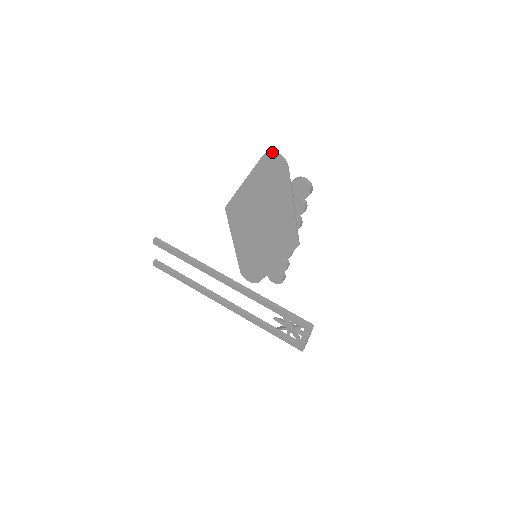
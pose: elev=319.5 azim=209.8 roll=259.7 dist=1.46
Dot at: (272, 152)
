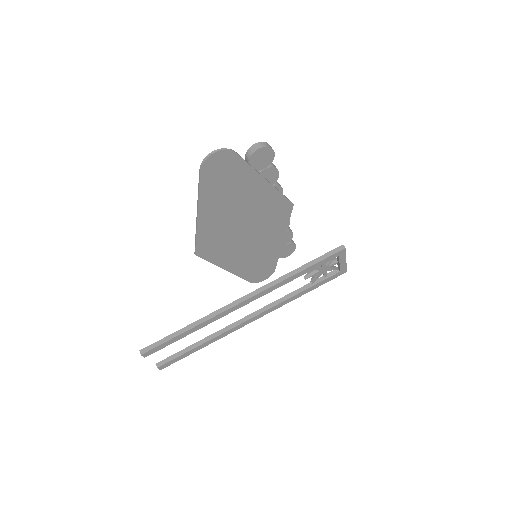
Dot at: (208, 157)
